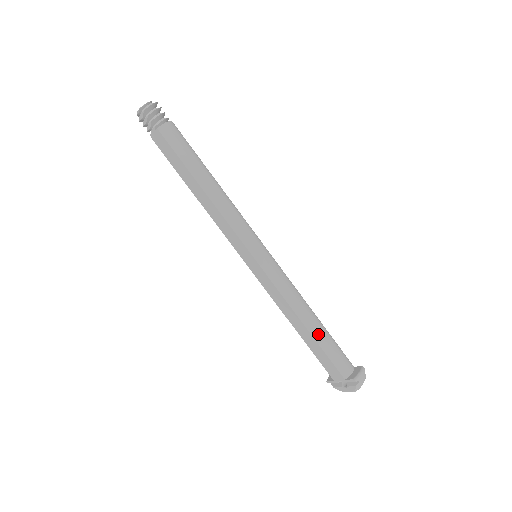
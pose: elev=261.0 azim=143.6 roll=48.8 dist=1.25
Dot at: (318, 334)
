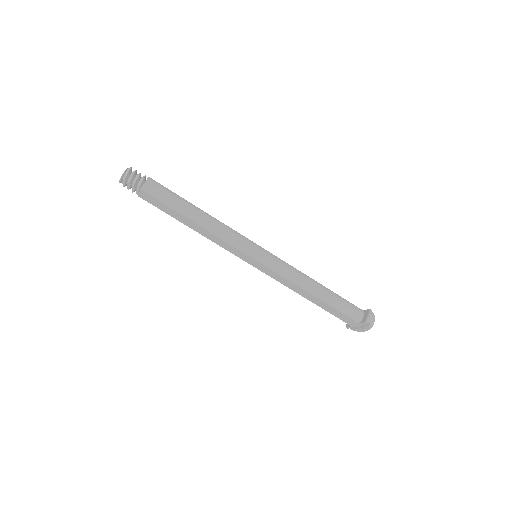
Dot at: (326, 298)
